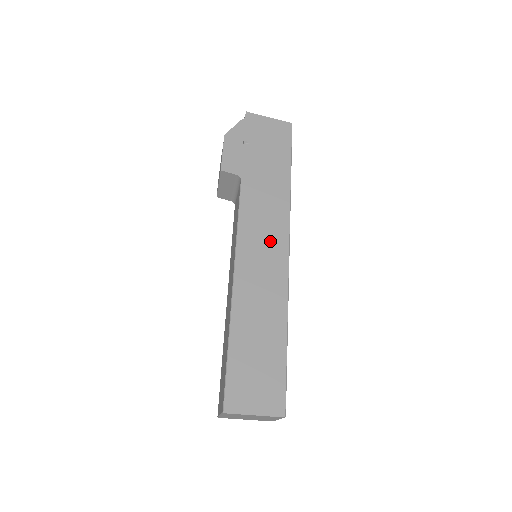
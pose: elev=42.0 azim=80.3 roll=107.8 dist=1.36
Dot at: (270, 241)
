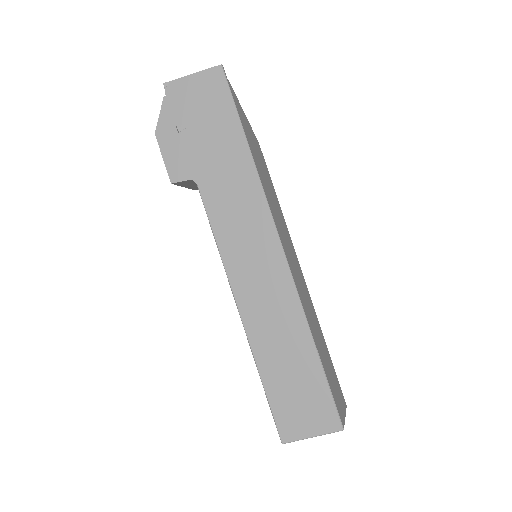
Dot at: (257, 246)
